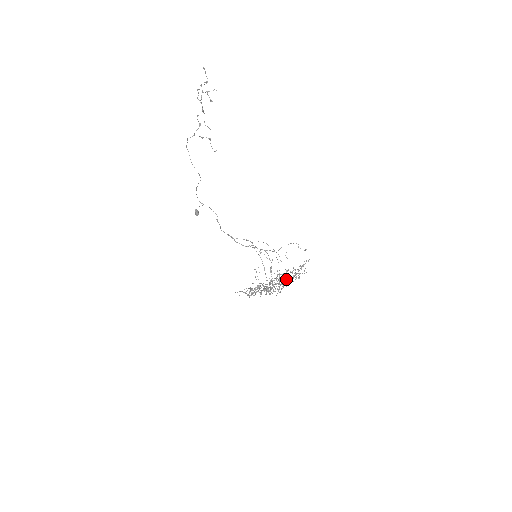
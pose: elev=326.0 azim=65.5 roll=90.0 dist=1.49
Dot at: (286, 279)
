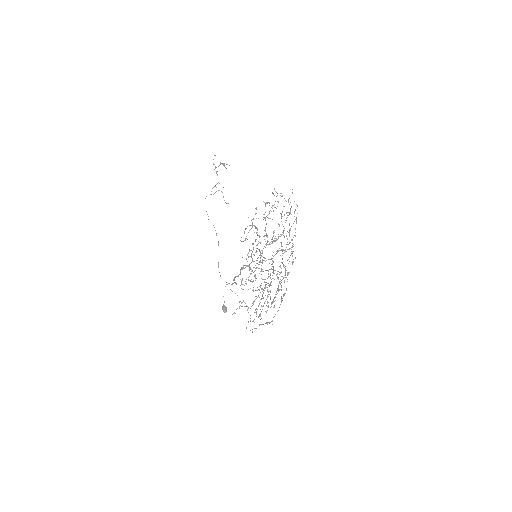
Dot at: occluded
